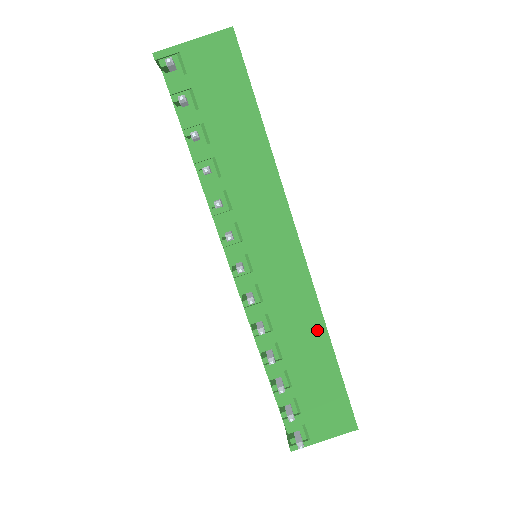
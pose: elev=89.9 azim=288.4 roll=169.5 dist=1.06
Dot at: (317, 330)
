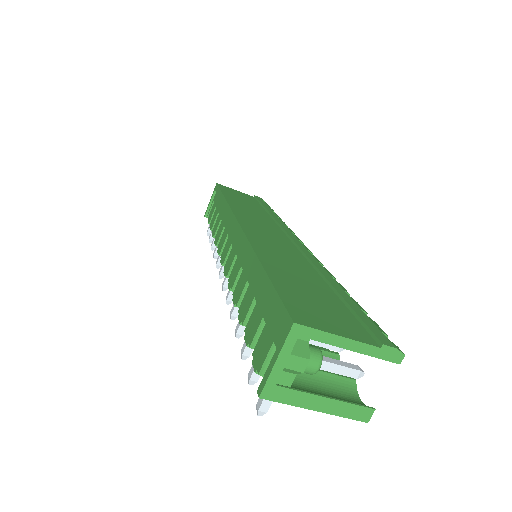
Dot at: occluded
